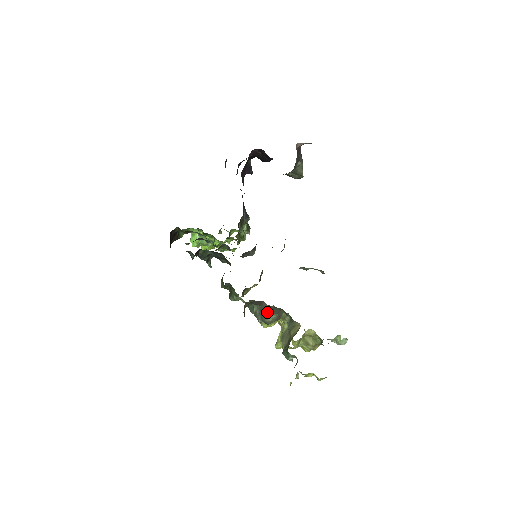
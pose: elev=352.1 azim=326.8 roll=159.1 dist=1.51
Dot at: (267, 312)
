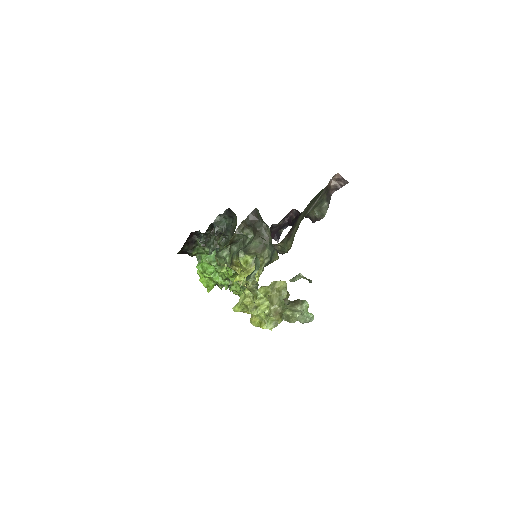
Dot at: (254, 238)
